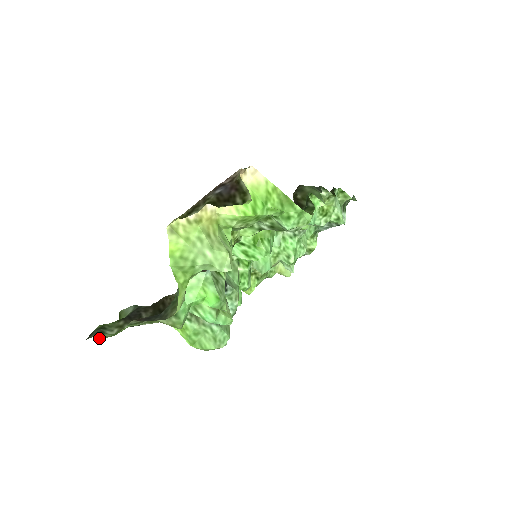
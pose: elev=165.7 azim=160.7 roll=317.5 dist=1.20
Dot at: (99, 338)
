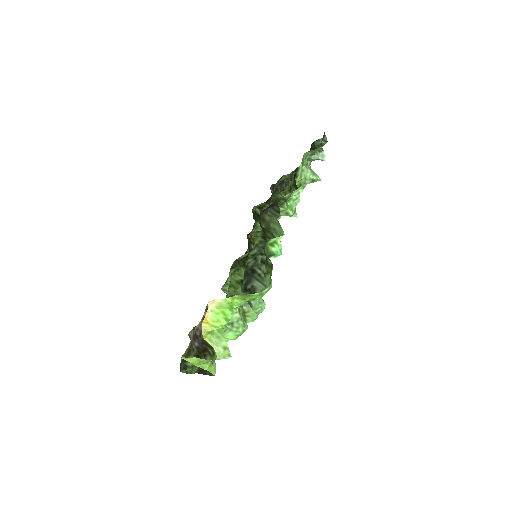
Dot at: occluded
